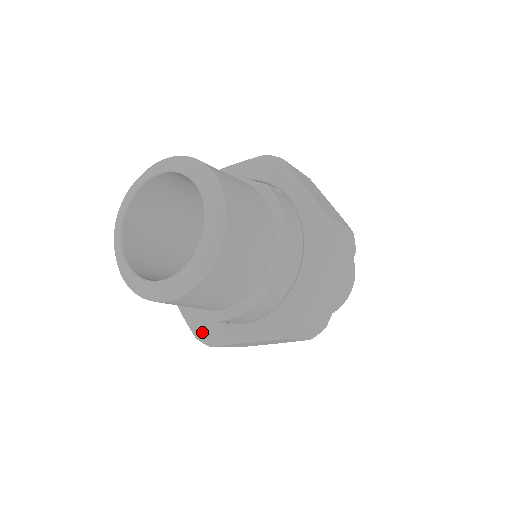
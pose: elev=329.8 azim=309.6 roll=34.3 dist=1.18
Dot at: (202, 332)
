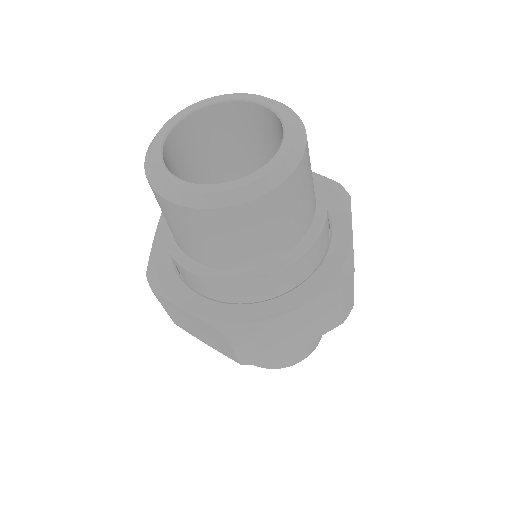
Dot at: (235, 321)
